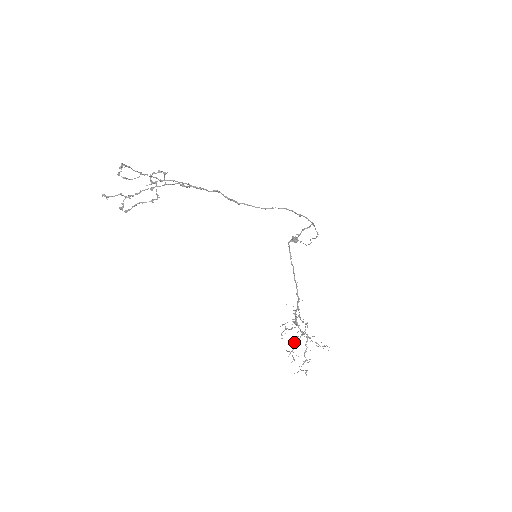
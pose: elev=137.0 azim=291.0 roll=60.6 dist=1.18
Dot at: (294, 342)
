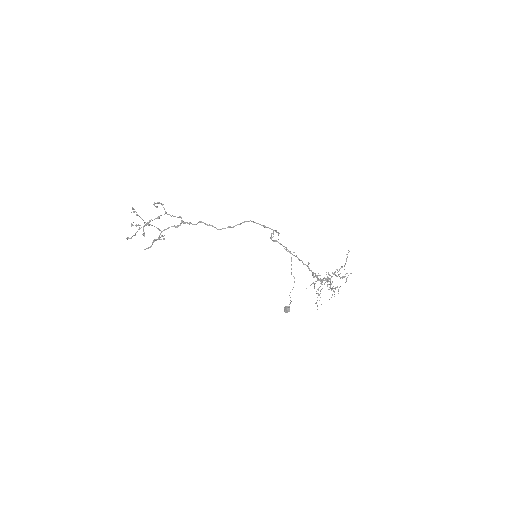
Dot at: (330, 288)
